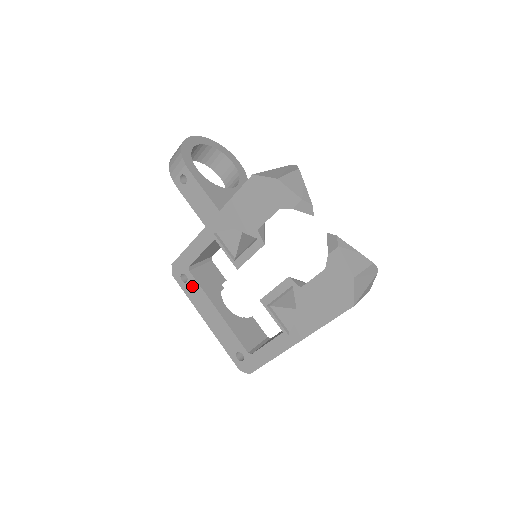
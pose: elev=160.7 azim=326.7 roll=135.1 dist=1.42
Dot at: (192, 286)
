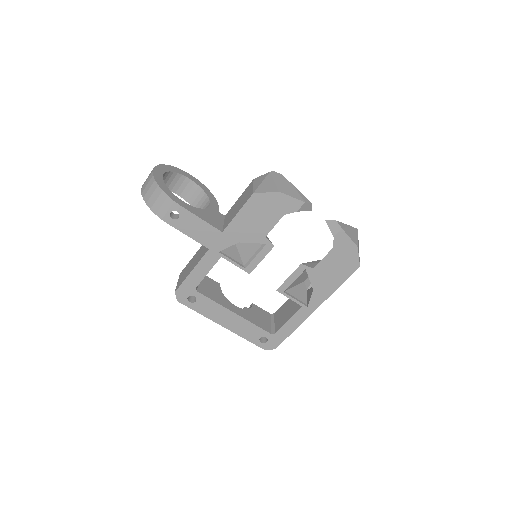
Dot at: (203, 303)
